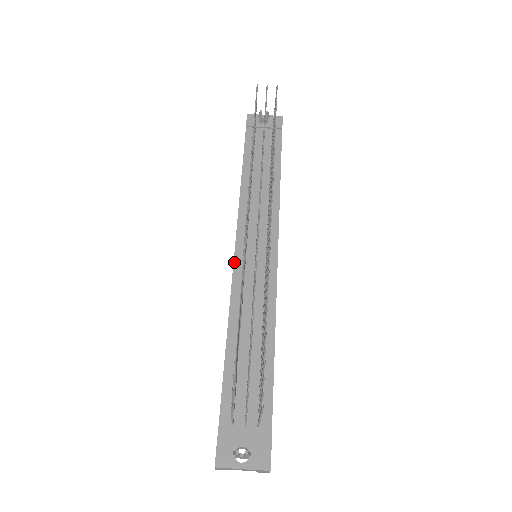
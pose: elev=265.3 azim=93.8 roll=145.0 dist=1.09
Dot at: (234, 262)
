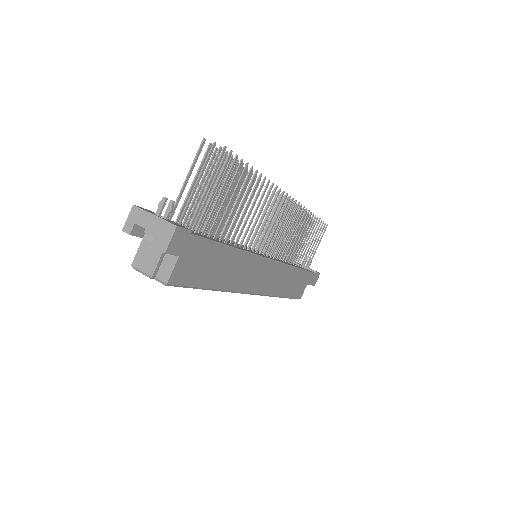
Dot at: occluded
